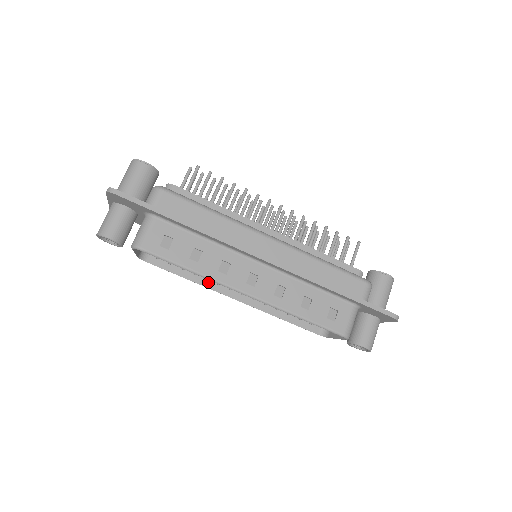
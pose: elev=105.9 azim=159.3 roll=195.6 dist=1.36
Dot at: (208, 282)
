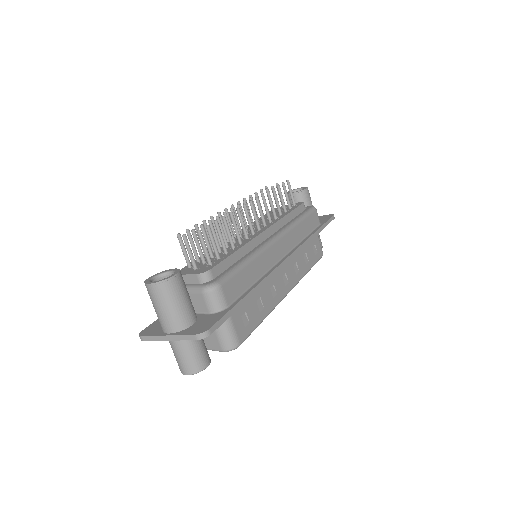
Dot at: occluded
